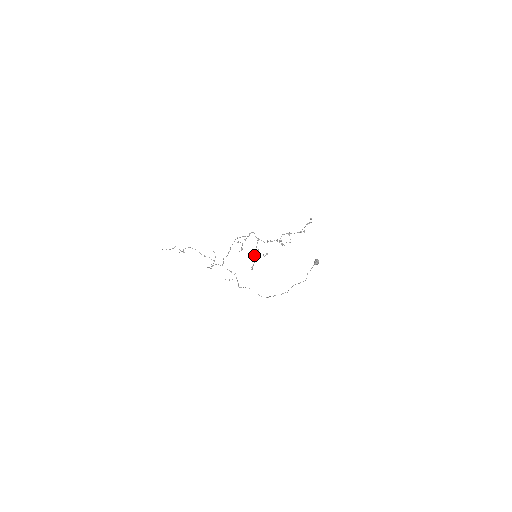
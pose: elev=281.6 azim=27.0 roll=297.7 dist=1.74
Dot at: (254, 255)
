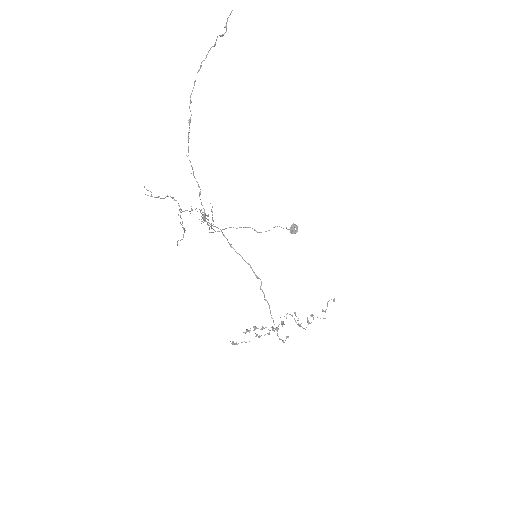
Dot at: occluded
